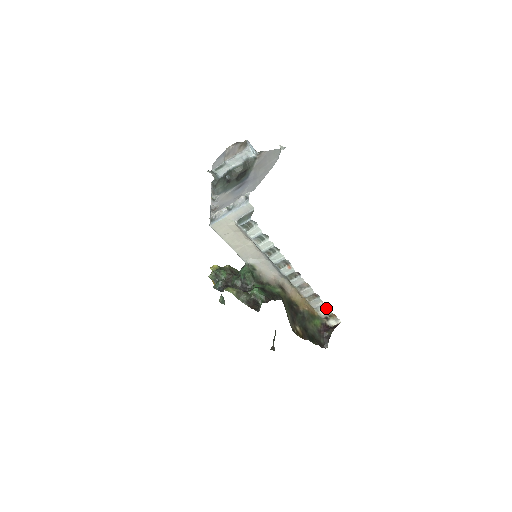
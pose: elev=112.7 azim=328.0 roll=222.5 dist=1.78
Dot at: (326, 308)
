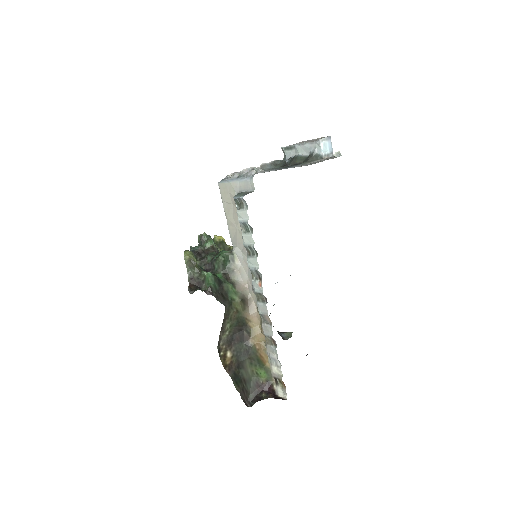
Dot at: (279, 367)
